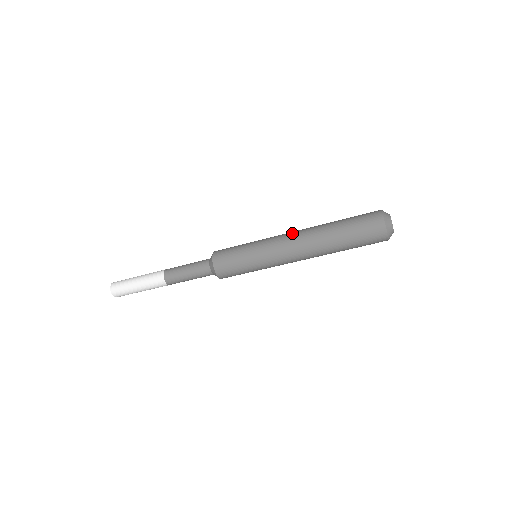
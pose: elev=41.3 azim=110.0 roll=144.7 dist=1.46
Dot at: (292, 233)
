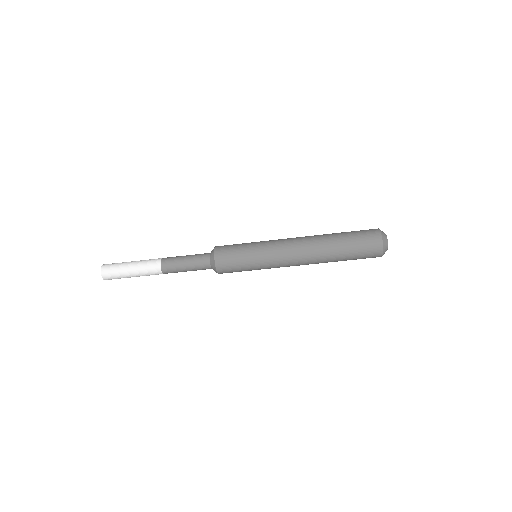
Dot at: occluded
